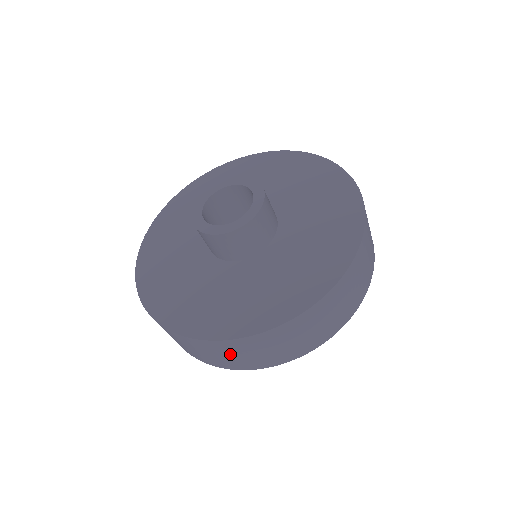
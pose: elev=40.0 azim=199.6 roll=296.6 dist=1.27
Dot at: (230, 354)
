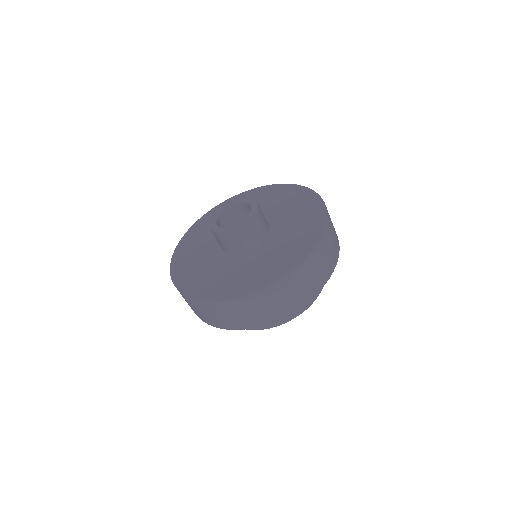
Dot at: (189, 304)
